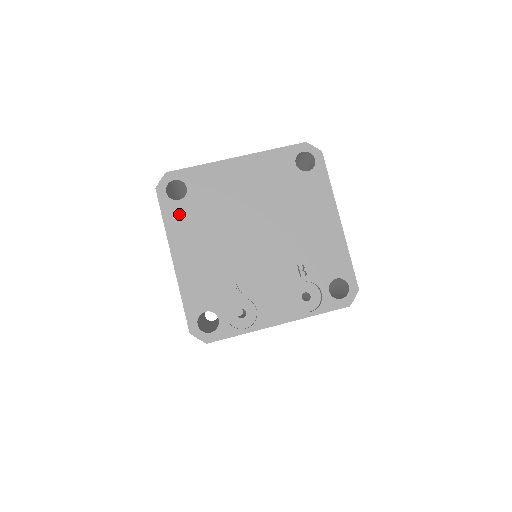
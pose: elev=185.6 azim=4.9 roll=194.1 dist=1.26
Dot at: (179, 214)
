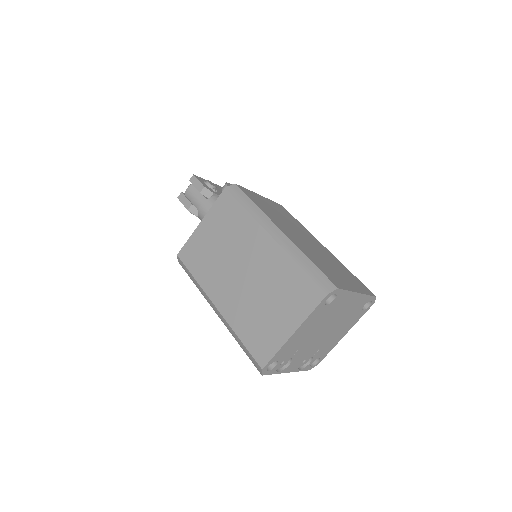
Dot at: (319, 312)
